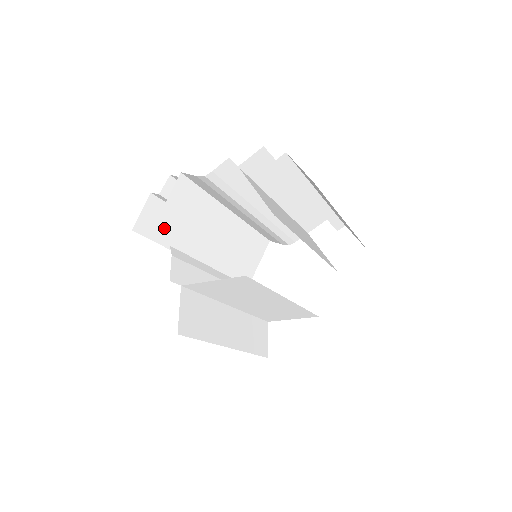
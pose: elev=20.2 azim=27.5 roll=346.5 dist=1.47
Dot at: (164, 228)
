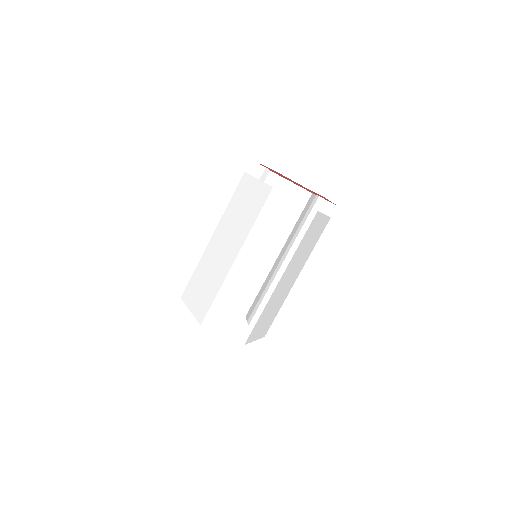
Dot at: (272, 183)
